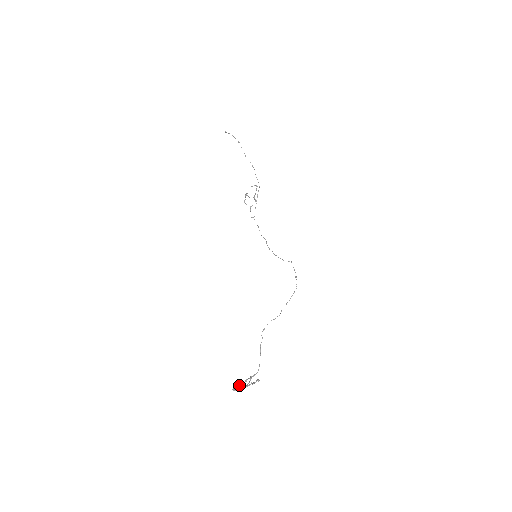
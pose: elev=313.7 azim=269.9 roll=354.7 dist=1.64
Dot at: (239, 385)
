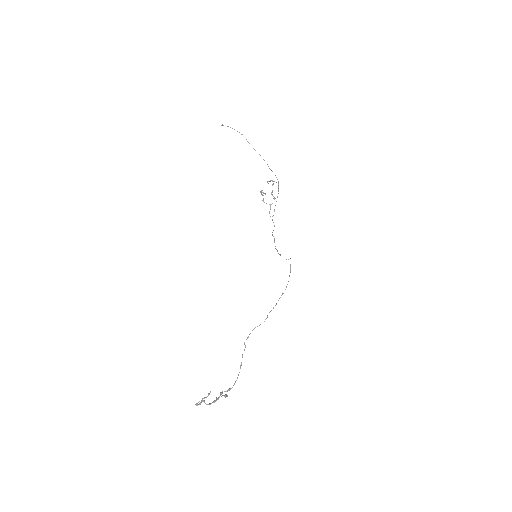
Dot at: occluded
